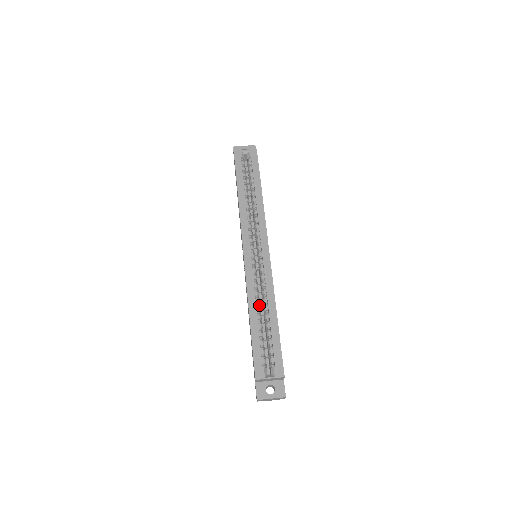
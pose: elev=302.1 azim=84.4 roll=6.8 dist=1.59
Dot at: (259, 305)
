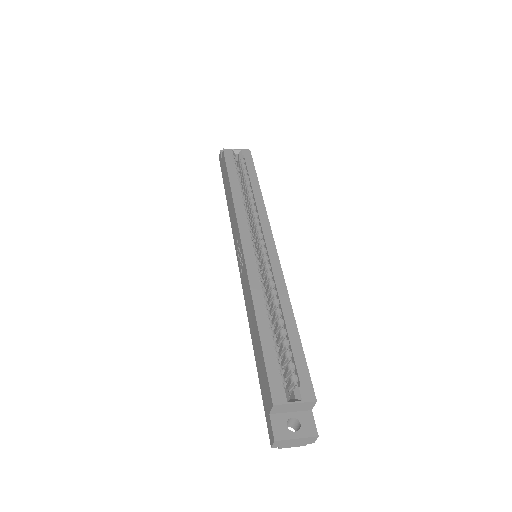
Dot at: (267, 309)
